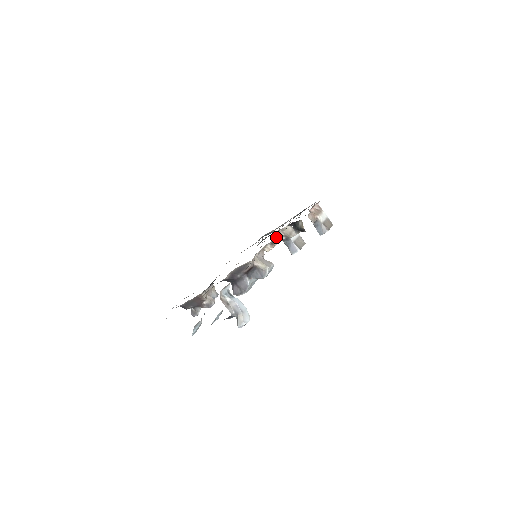
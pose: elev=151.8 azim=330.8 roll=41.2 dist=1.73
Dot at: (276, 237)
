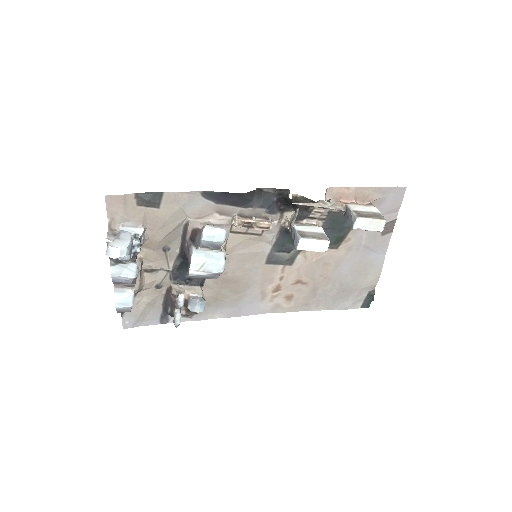
Dot at: (265, 219)
